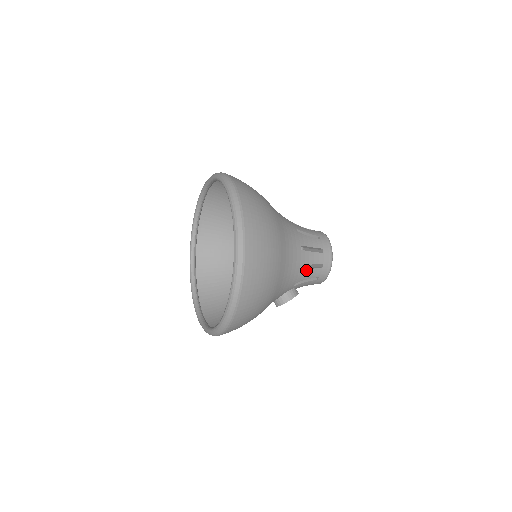
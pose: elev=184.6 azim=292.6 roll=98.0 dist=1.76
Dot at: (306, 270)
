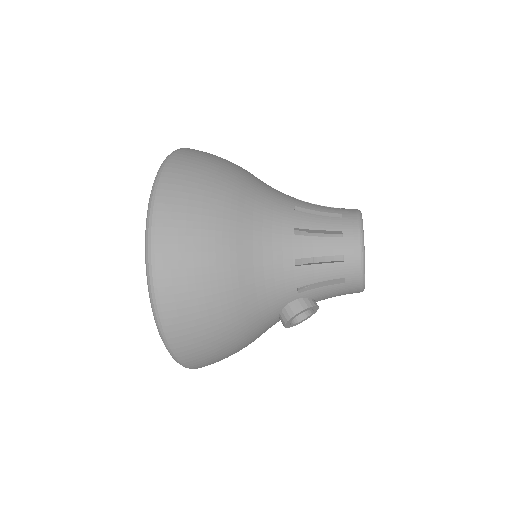
Dot at: (310, 266)
